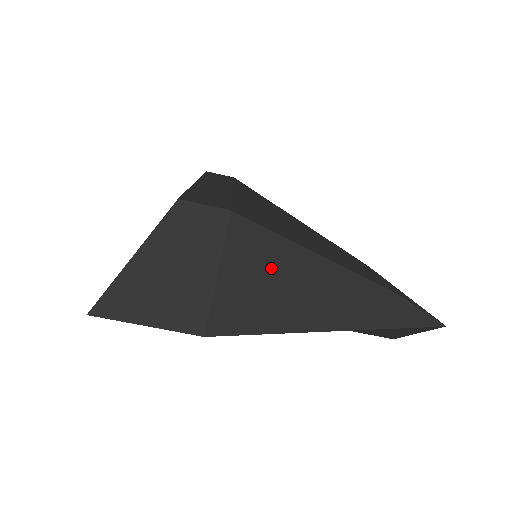
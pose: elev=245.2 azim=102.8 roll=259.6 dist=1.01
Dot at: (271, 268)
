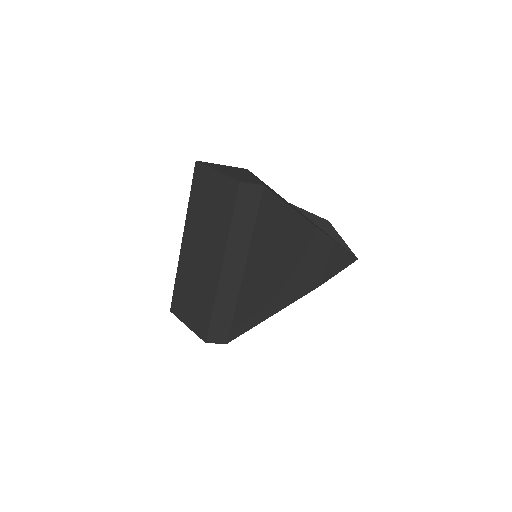
Dot at: occluded
